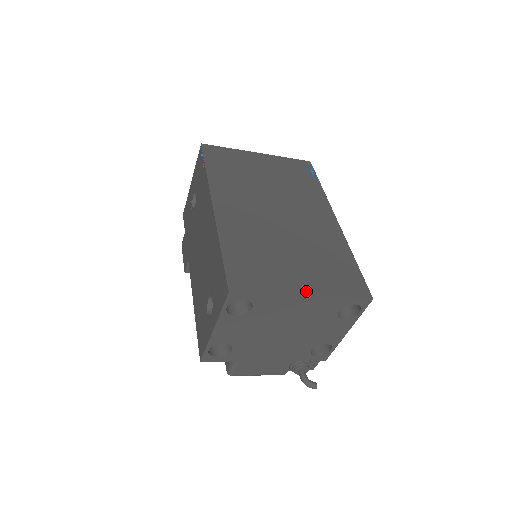
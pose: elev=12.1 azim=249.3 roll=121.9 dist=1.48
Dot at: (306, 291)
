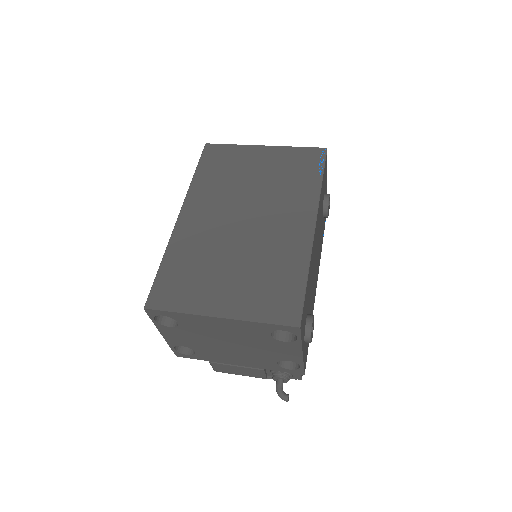
Dot at: (222, 313)
